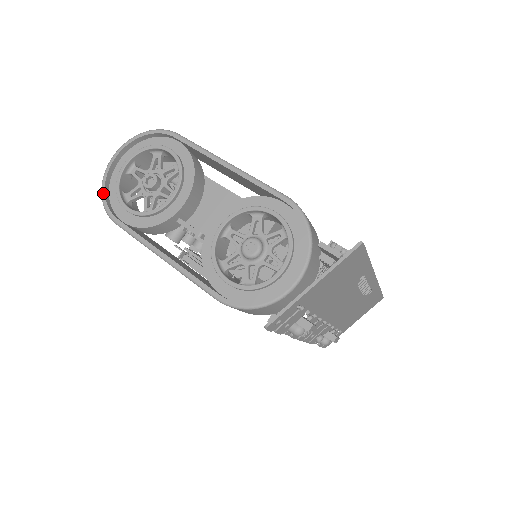
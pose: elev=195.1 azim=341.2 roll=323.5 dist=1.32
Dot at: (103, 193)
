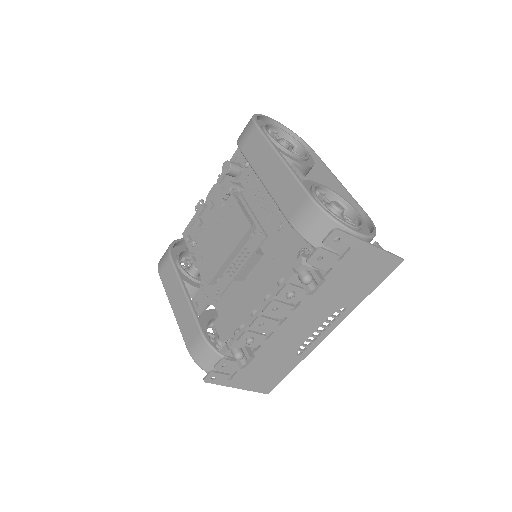
Dot at: (257, 115)
